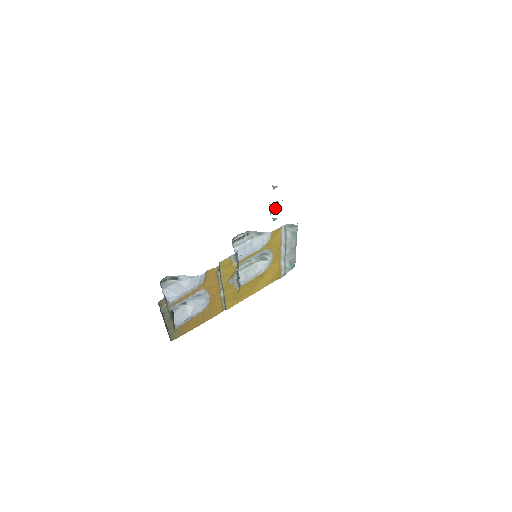
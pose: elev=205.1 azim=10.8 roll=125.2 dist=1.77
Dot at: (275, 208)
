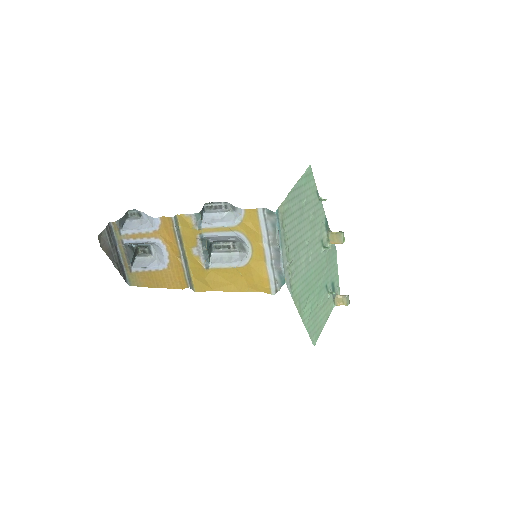
Dot at: (337, 239)
